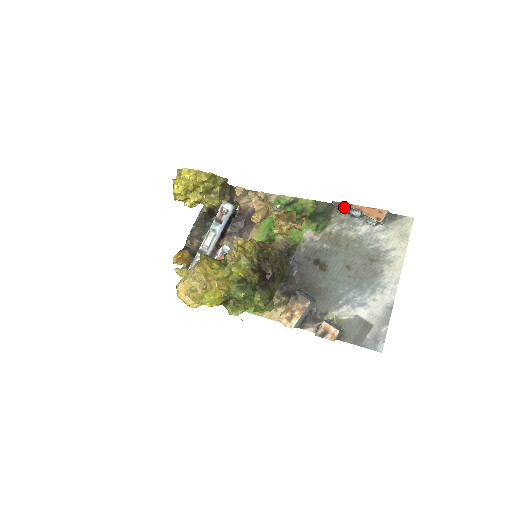
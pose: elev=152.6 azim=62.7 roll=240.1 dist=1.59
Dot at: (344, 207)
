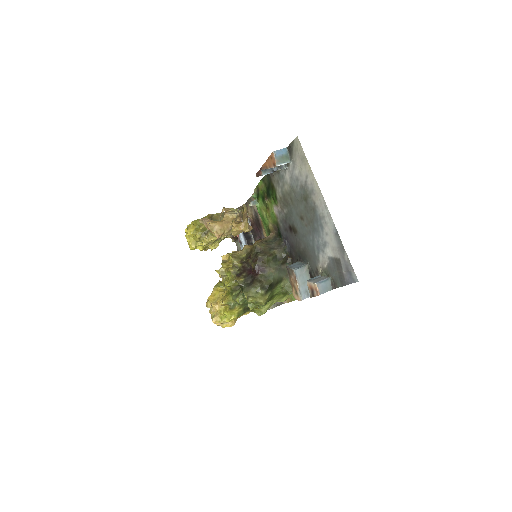
Dot at: (260, 174)
